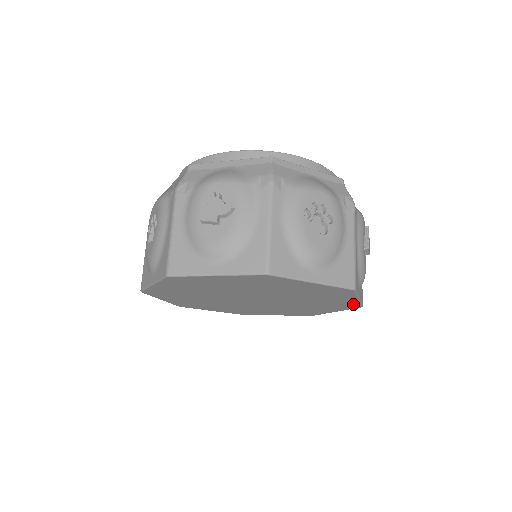
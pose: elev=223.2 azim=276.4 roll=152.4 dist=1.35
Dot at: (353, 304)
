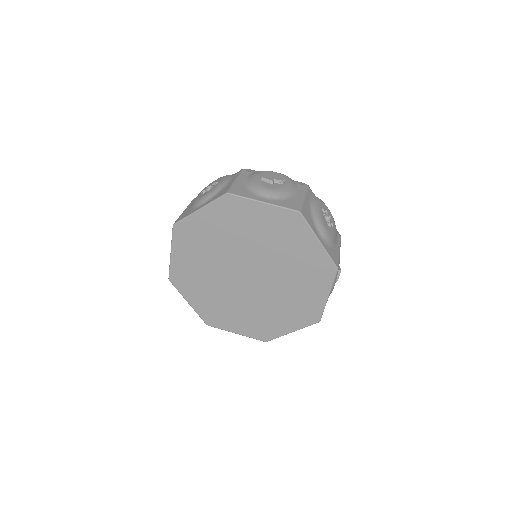
Dot at: (317, 310)
